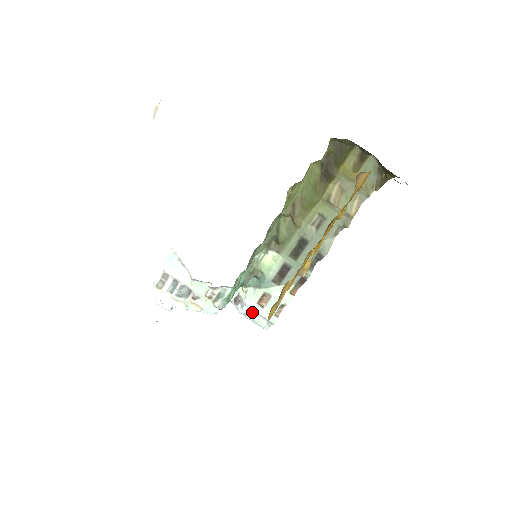
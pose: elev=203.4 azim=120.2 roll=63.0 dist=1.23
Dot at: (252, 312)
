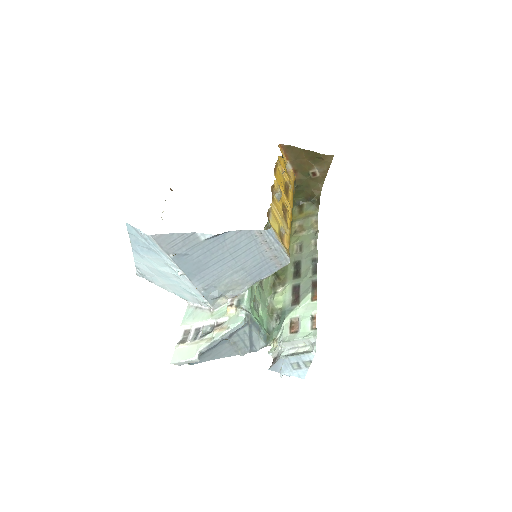
Dot at: (292, 351)
